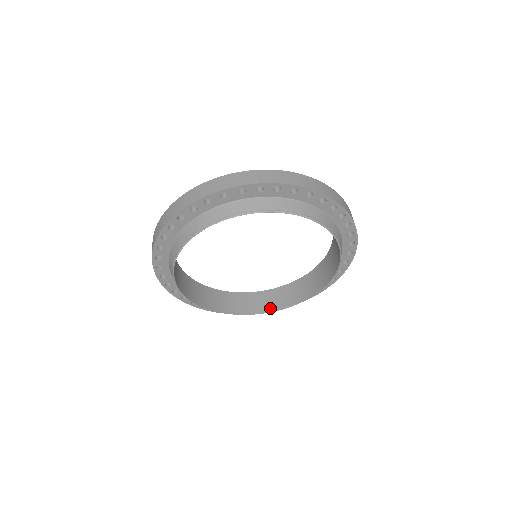
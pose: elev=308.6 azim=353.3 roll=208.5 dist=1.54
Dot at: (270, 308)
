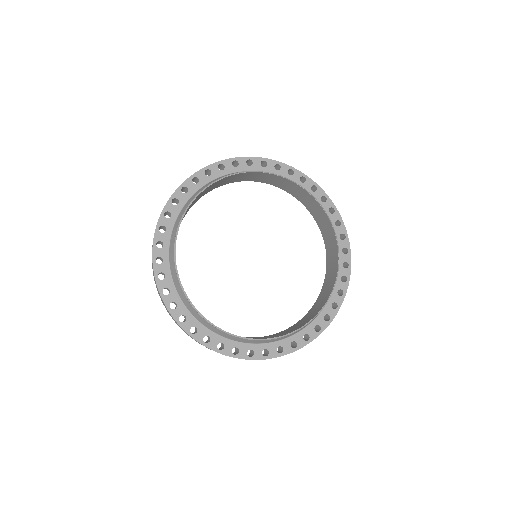
Dot at: (305, 323)
